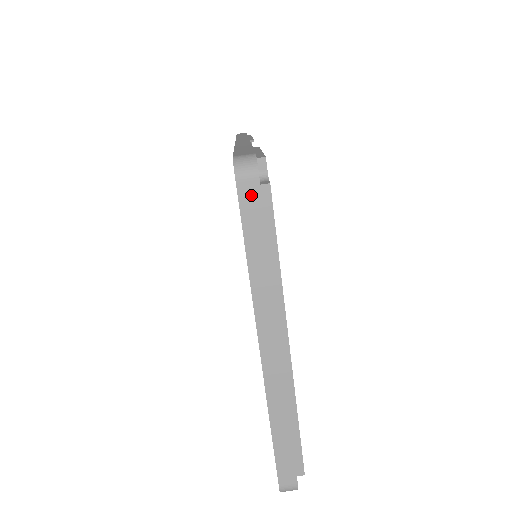
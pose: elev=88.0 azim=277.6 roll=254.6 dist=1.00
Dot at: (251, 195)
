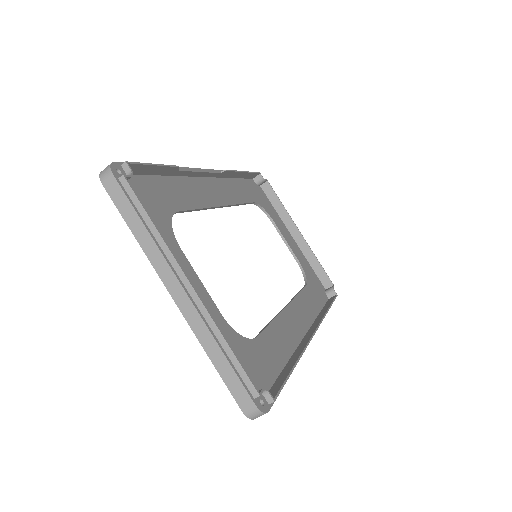
Dot at: (114, 188)
